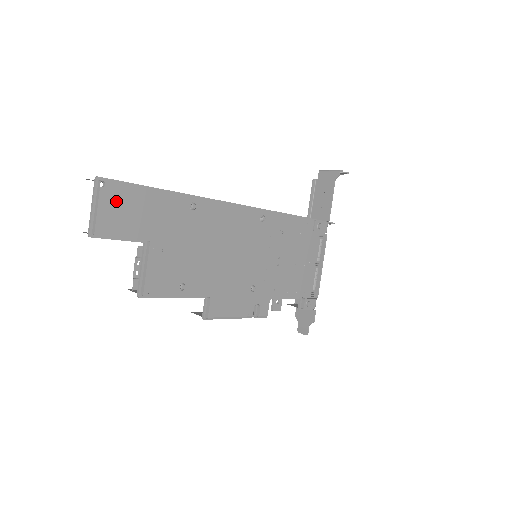
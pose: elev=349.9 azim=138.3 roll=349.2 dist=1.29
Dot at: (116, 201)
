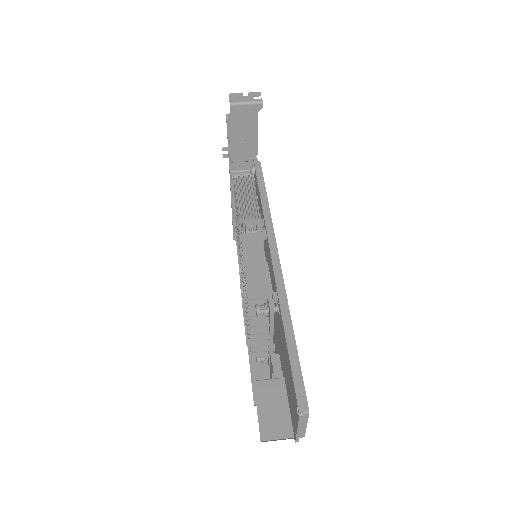
Dot at: occluded
